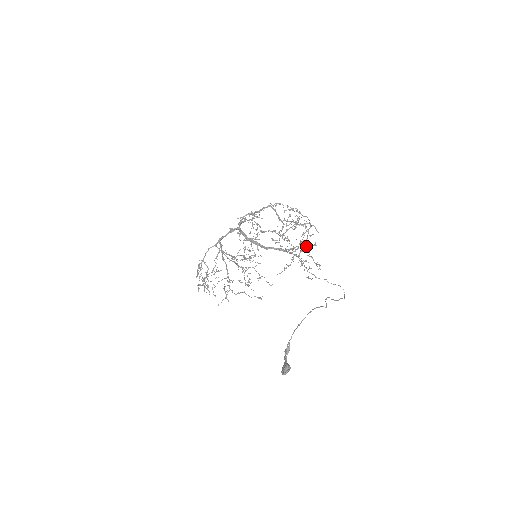
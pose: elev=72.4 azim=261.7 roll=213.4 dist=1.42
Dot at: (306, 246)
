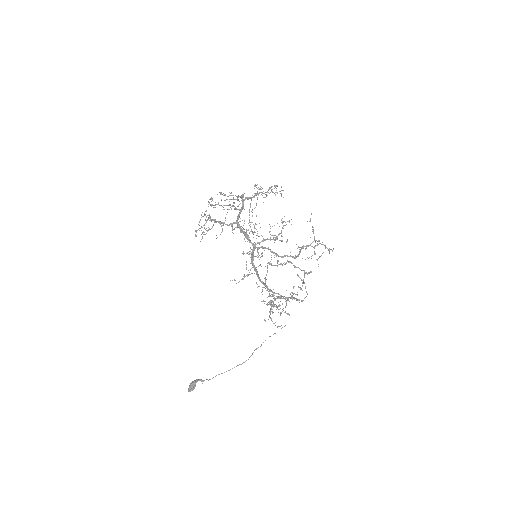
Dot at: occluded
